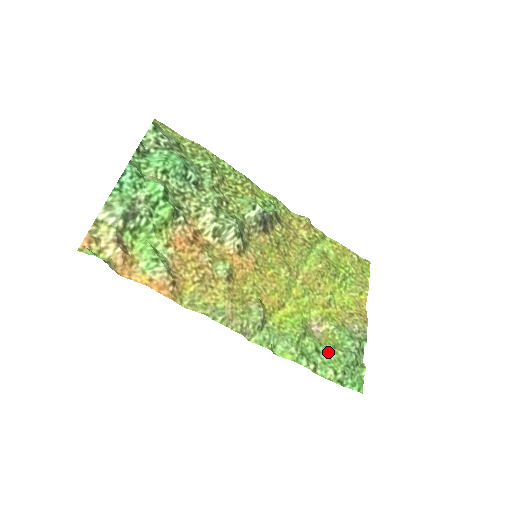
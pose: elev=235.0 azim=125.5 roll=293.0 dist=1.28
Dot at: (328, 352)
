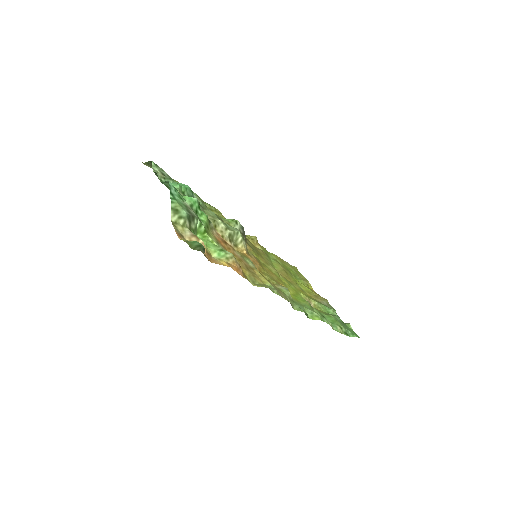
Dot at: (327, 317)
